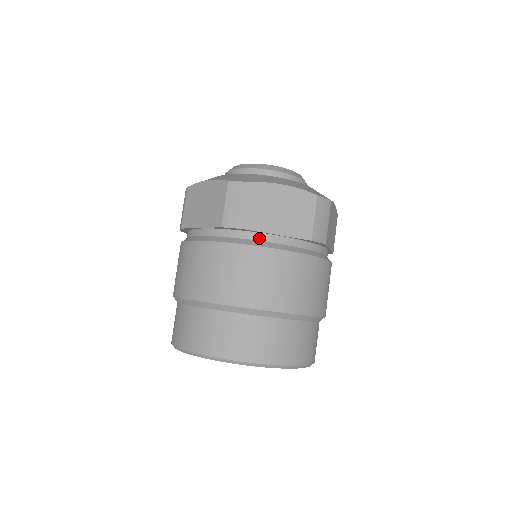
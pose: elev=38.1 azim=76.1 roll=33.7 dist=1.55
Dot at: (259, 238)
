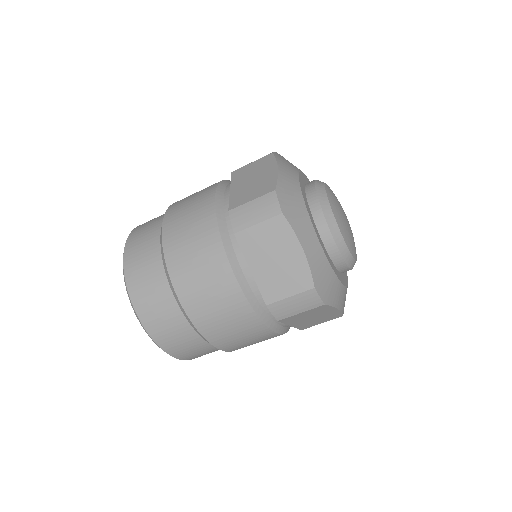
Dot at: occluded
